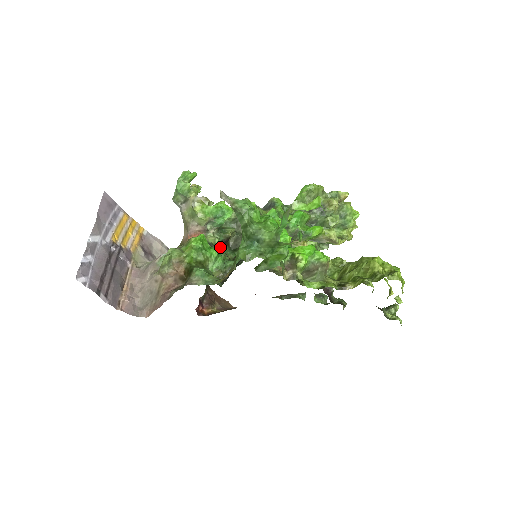
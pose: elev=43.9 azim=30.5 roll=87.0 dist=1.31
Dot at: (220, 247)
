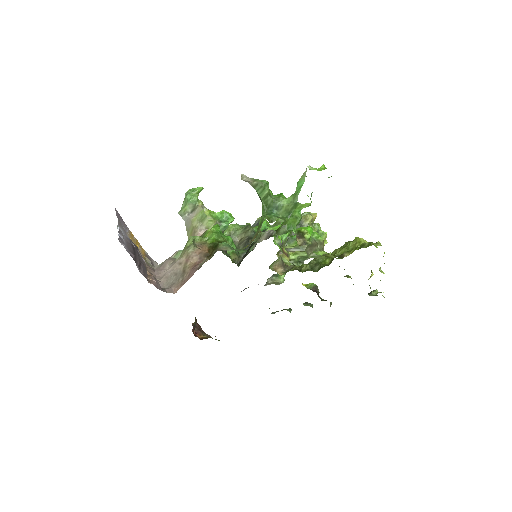
Dot at: (223, 252)
